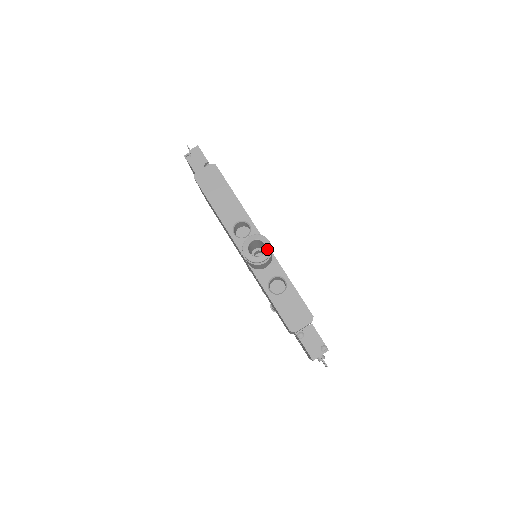
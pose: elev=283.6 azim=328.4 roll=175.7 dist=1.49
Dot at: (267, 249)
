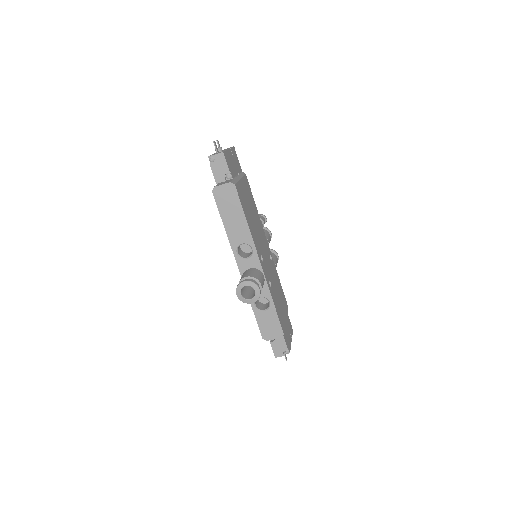
Dot at: (256, 296)
